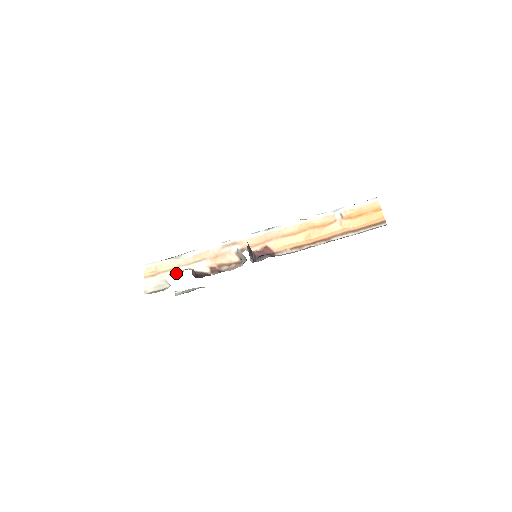
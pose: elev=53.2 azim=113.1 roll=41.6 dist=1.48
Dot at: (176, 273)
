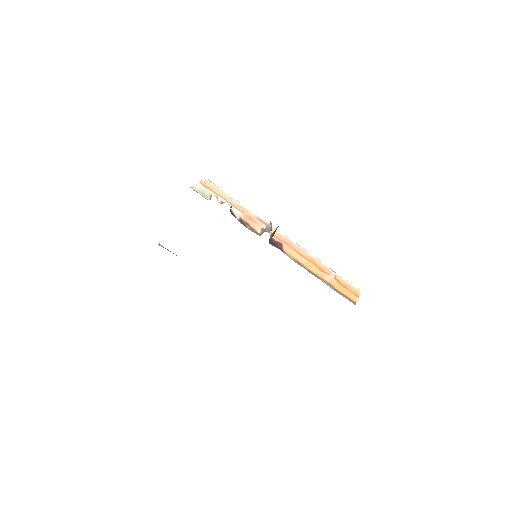
Dot at: (220, 199)
